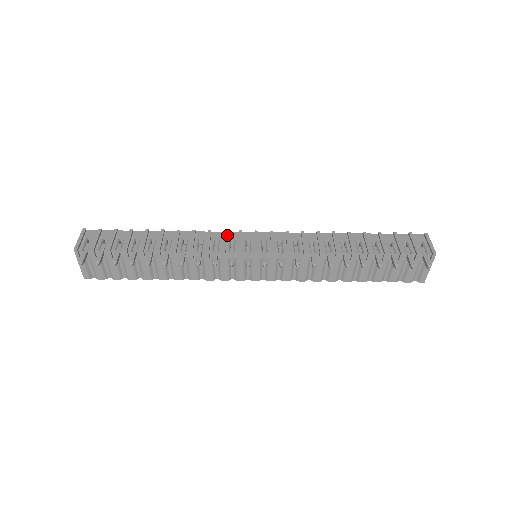
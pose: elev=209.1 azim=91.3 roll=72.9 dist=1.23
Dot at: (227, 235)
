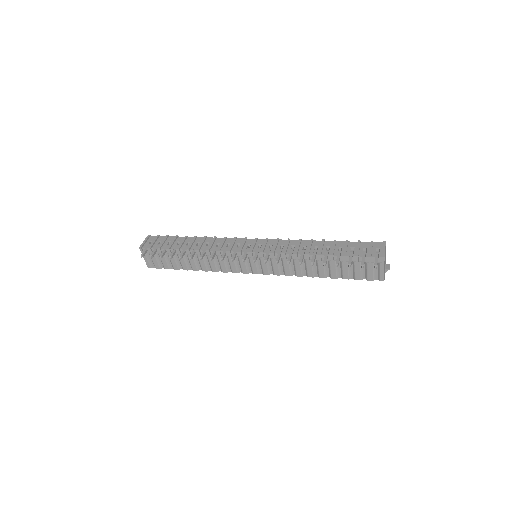
Dot at: (236, 240)
